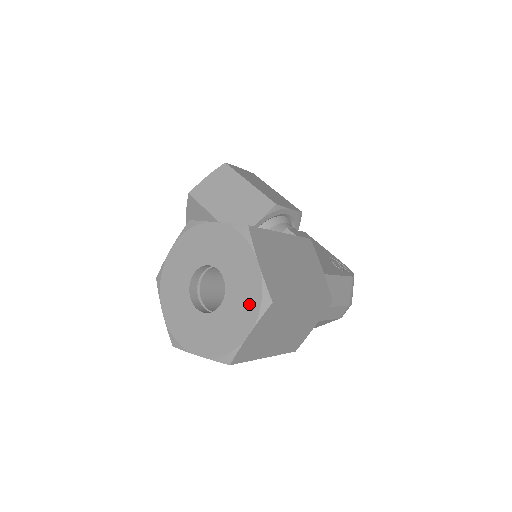
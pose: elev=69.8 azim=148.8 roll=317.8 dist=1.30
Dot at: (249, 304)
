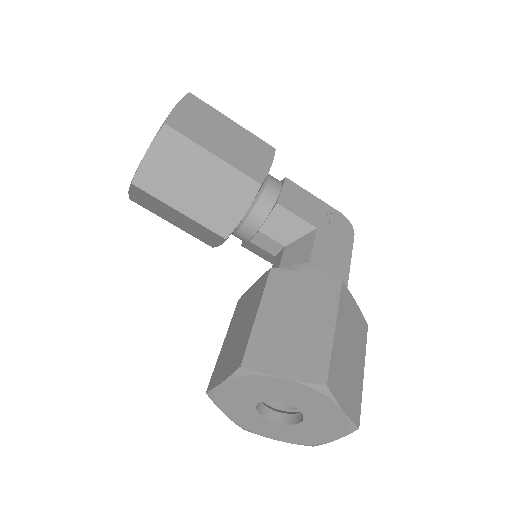
Dot at: (334, 428)
